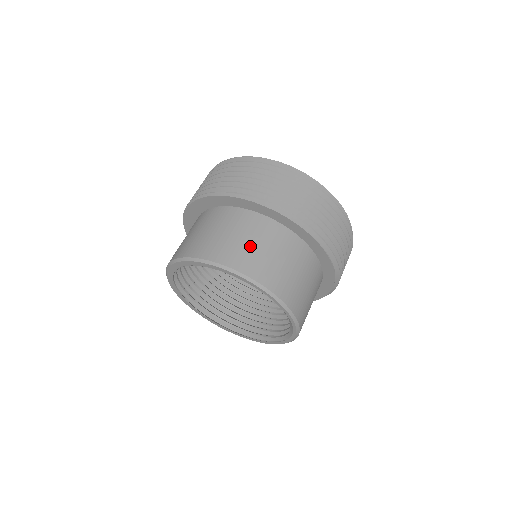
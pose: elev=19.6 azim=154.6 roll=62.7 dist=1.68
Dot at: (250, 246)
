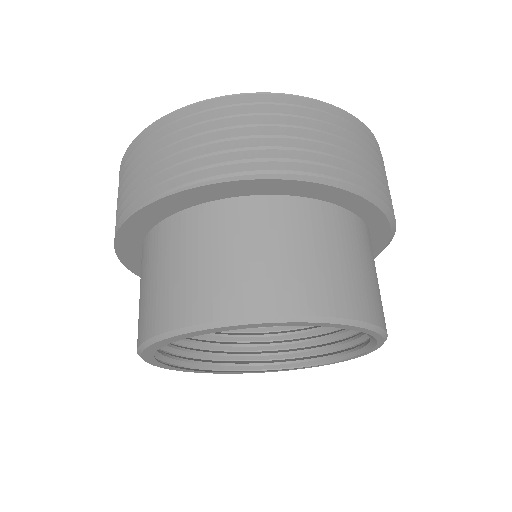
Dot at: (363, 273)
